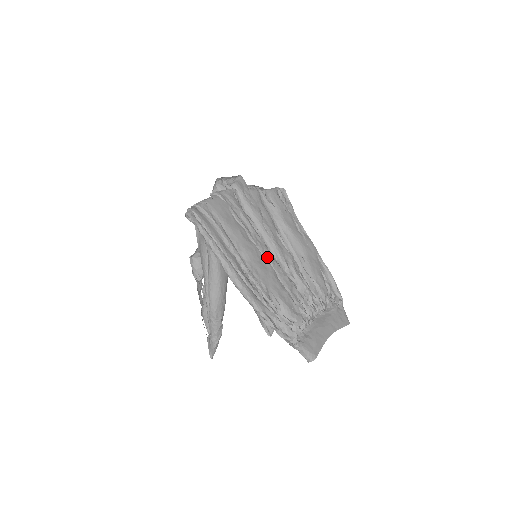
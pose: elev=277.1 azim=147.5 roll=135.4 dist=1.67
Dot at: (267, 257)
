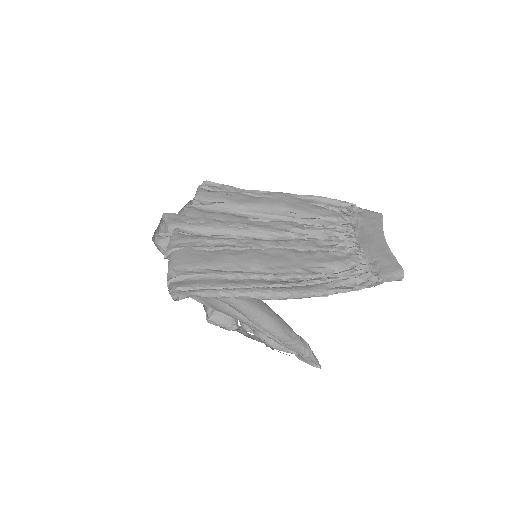
Dot at: (270, 246)
